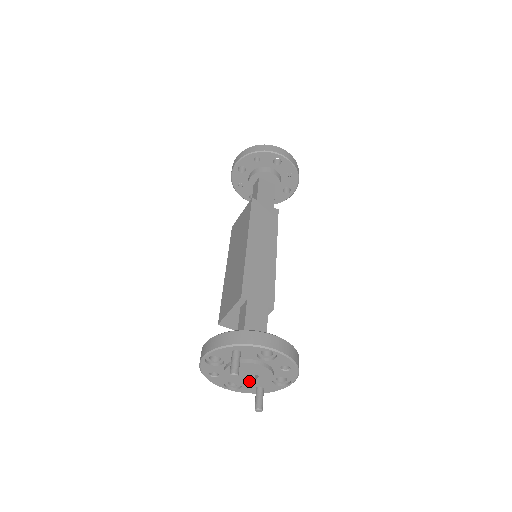
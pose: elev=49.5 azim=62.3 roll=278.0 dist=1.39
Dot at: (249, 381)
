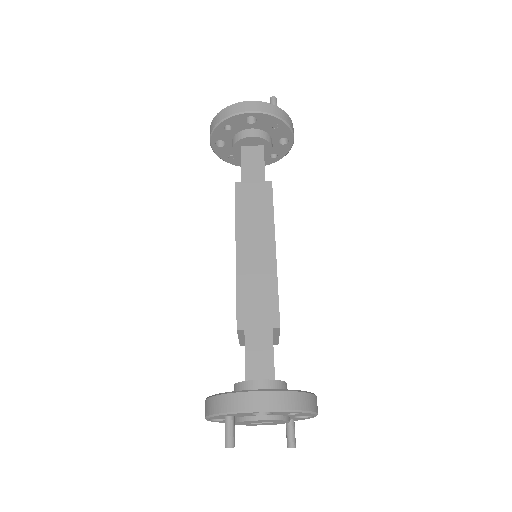
Dot at: (268, 423)
